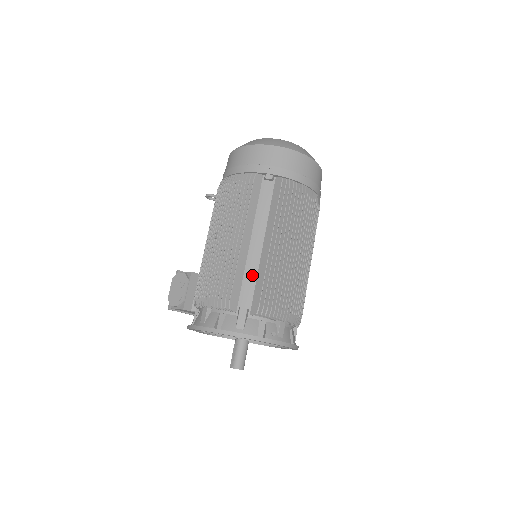
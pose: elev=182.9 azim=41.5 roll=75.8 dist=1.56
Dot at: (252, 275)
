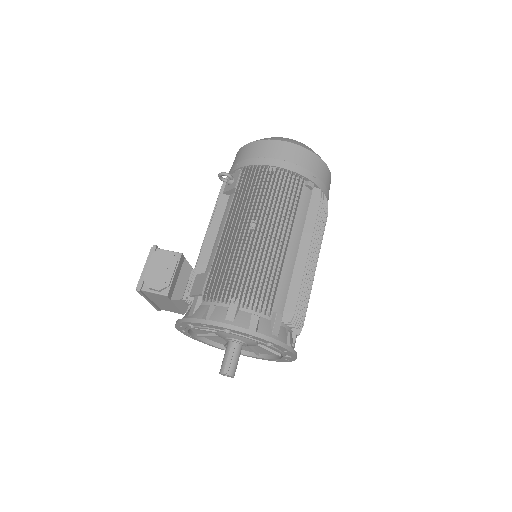
Dot at: (287, 280)
